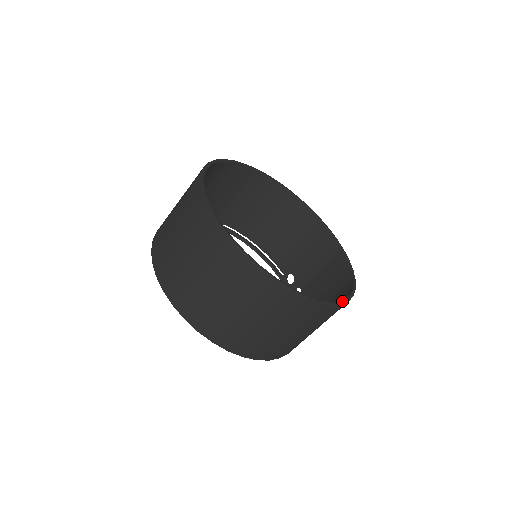
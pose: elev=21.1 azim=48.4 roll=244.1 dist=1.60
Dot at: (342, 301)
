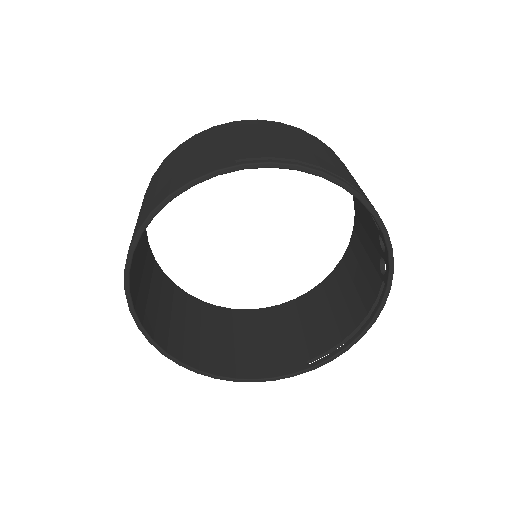
Dot at: occluded
